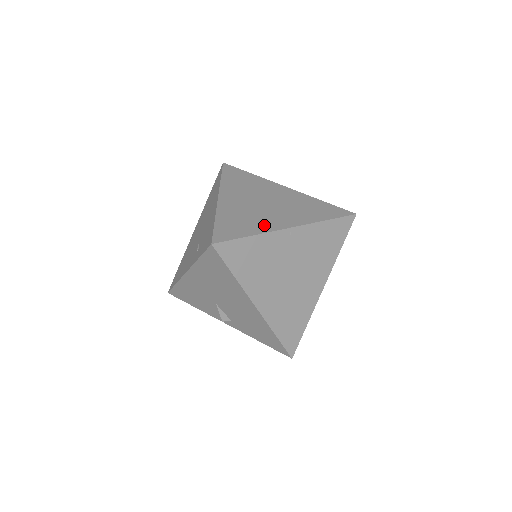
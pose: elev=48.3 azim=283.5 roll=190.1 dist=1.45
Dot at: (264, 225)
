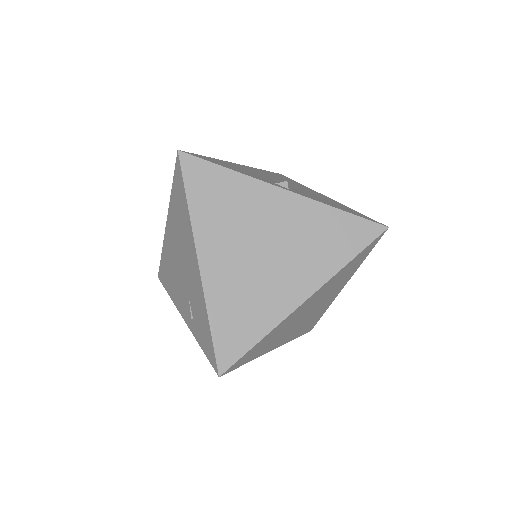
Dot at: (272, 309)
